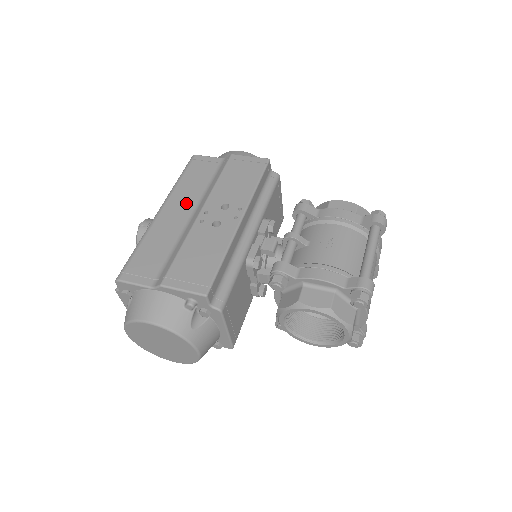
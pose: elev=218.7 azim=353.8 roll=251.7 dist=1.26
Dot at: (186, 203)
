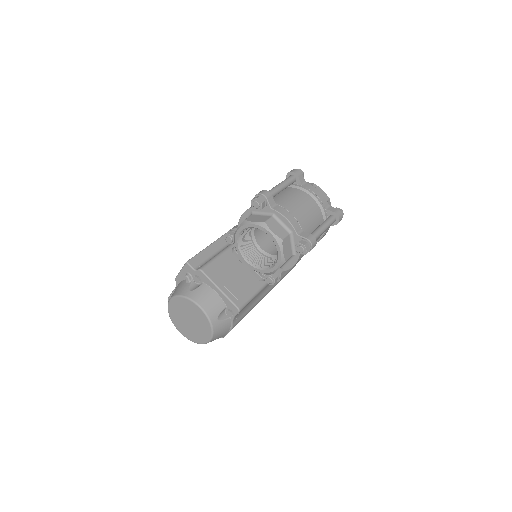
Dot at: occluded
